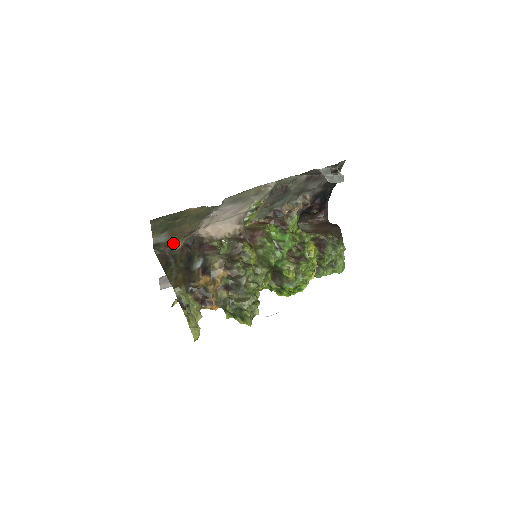
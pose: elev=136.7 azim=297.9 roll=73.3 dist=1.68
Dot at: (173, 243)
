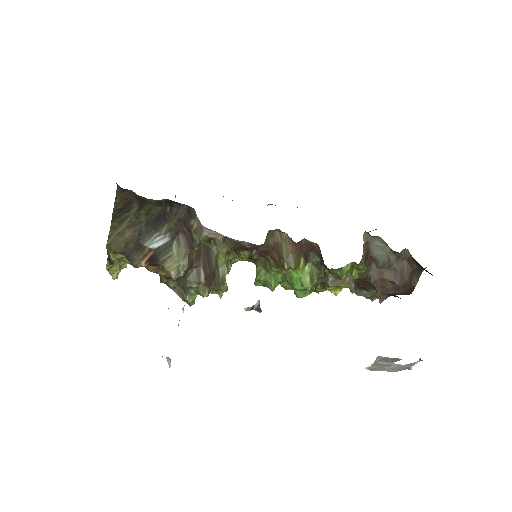
Dot at: occluded
